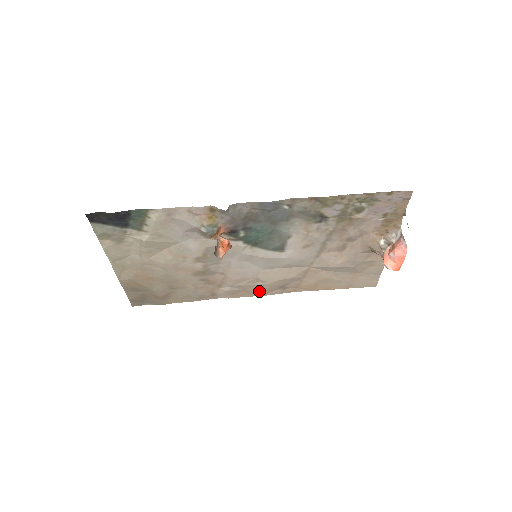
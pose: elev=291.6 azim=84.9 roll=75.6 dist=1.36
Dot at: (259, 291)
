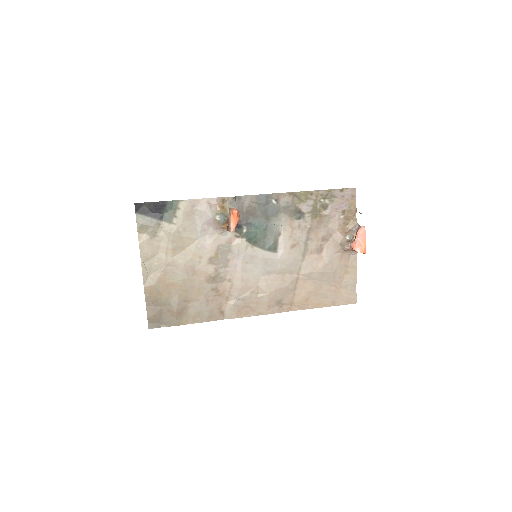
Dot at: (260, 308)
